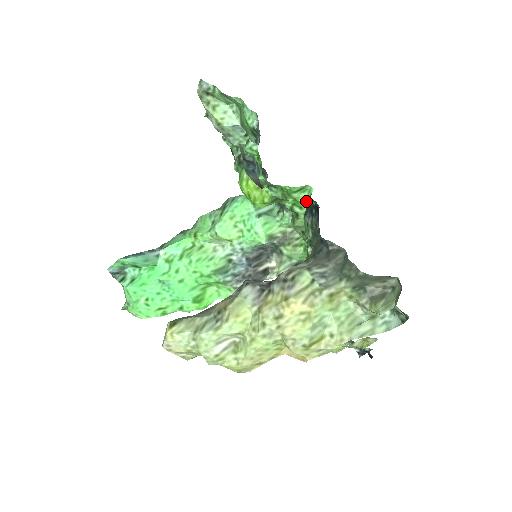
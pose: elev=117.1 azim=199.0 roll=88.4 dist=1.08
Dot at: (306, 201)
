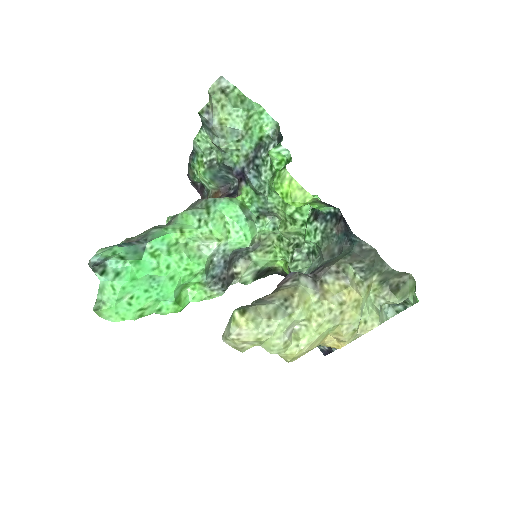
Dot at: (323, 208)
